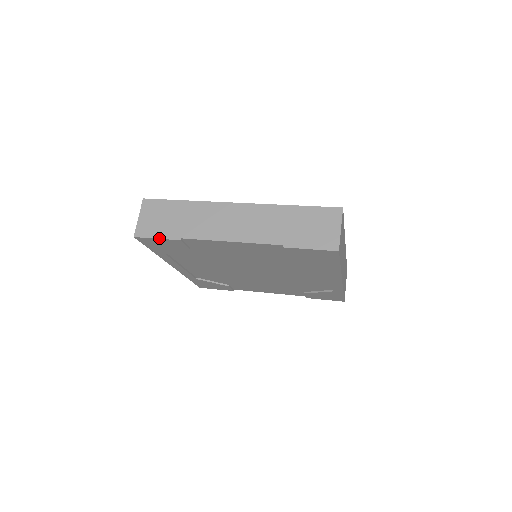
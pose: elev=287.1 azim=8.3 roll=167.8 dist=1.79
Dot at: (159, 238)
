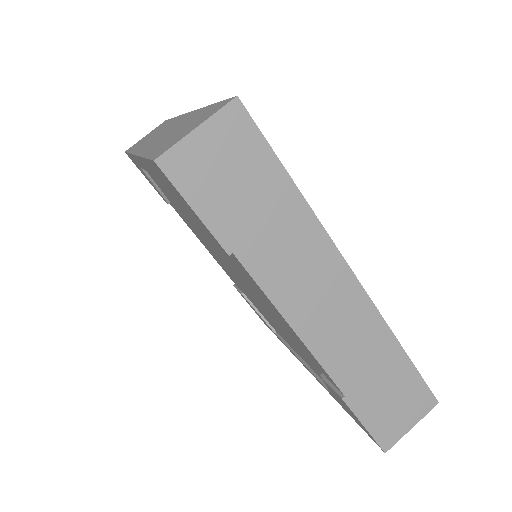
Dot at: (198, 214)
